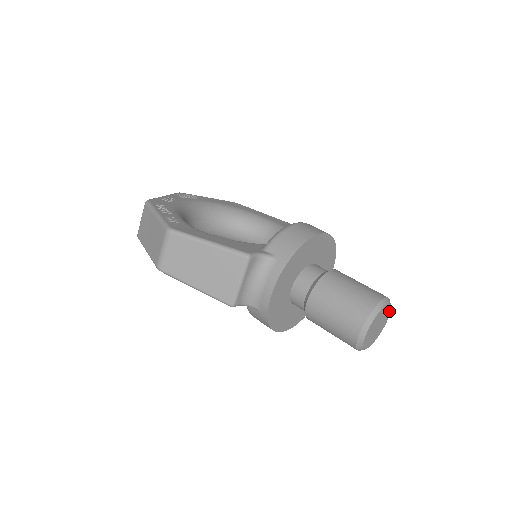
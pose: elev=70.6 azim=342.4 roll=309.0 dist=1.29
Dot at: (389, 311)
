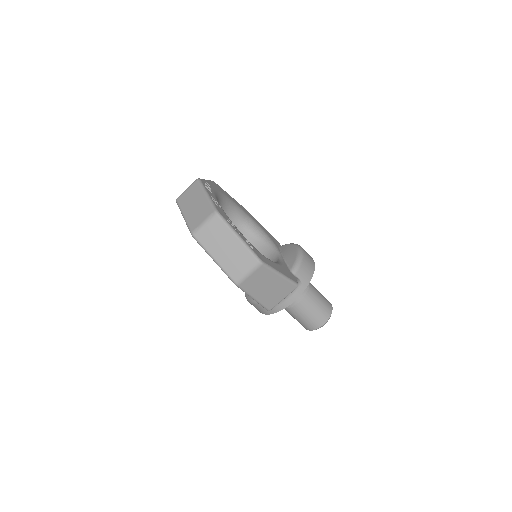
Dot at: occluded
